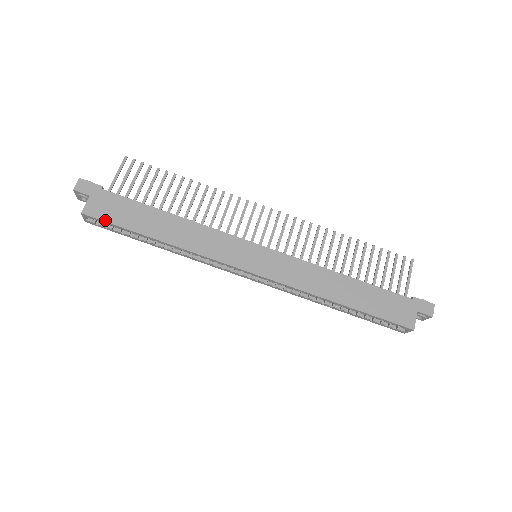
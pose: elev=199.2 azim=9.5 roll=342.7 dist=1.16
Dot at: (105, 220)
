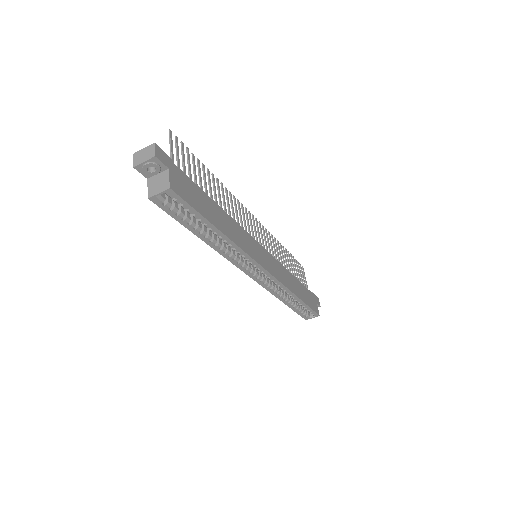
Dot at: (187, 201)
